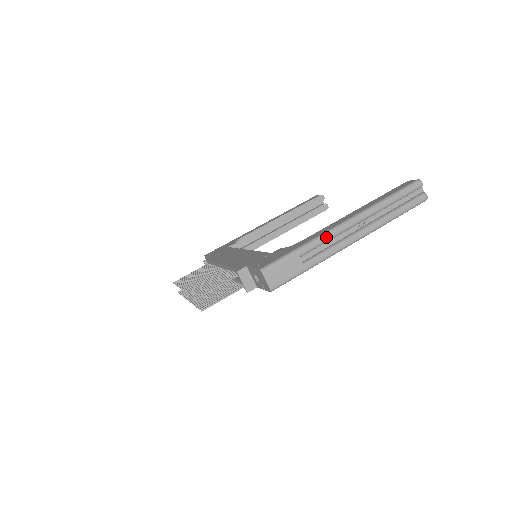
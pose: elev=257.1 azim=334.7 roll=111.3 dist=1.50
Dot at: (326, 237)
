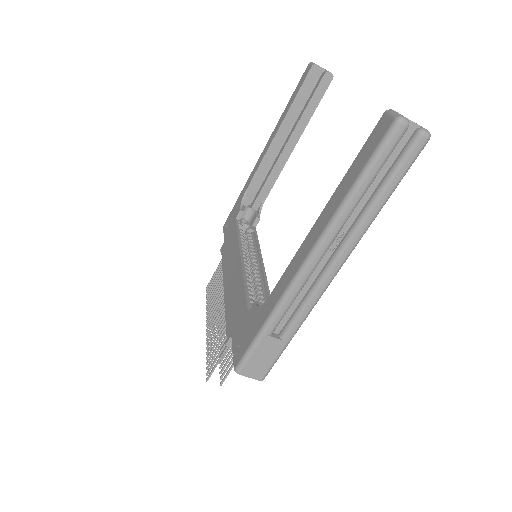
Dot at: (290, 297)
